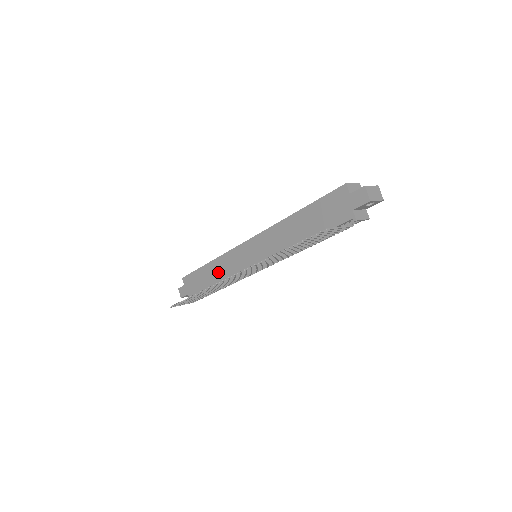
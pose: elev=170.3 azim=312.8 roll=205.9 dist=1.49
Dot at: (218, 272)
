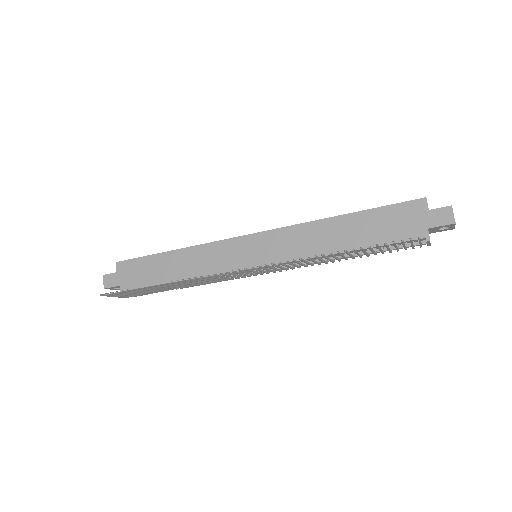
Dot at: (187, 265)
